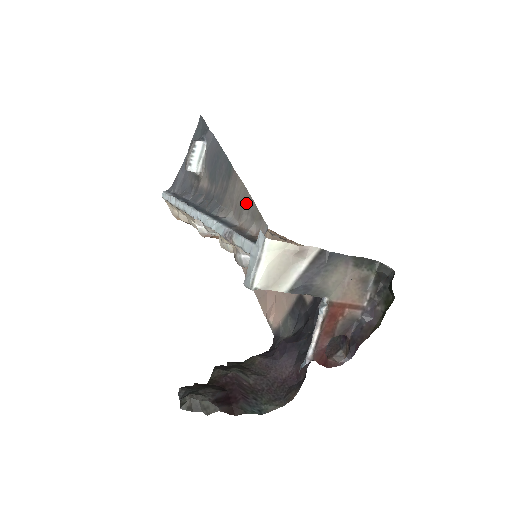
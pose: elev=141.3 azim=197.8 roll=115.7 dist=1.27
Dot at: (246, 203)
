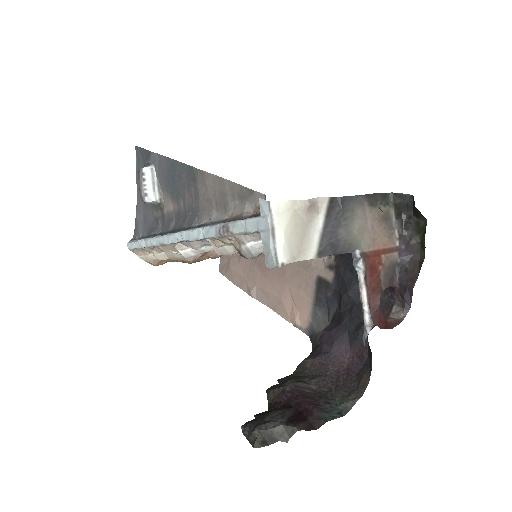
Dot at: (227, 191)
